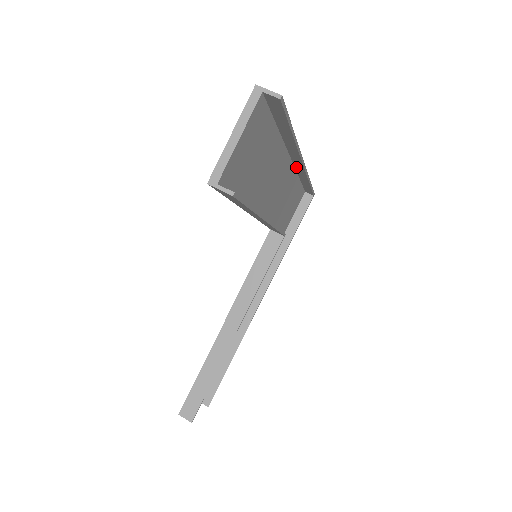
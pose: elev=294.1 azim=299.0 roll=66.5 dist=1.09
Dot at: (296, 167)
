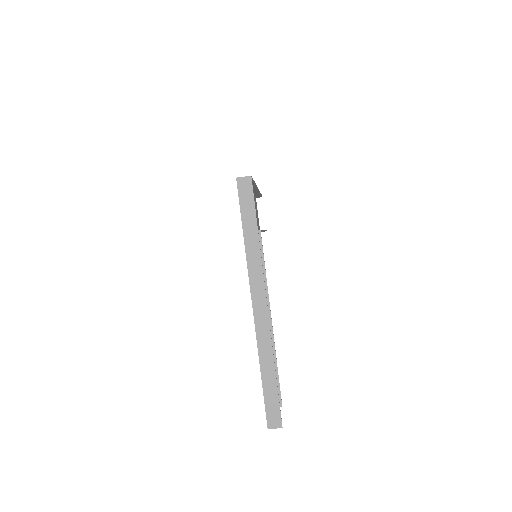
Dot at: (256, 285)
